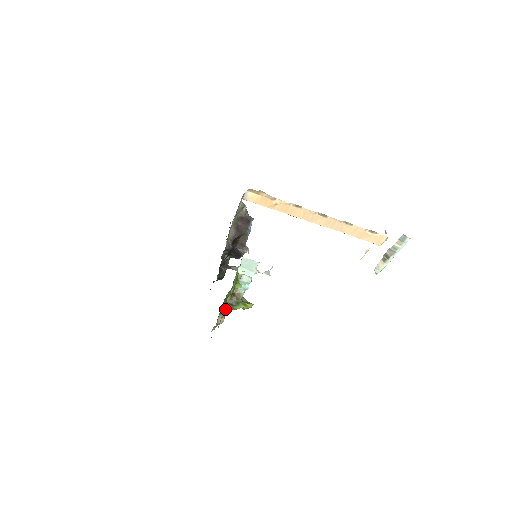
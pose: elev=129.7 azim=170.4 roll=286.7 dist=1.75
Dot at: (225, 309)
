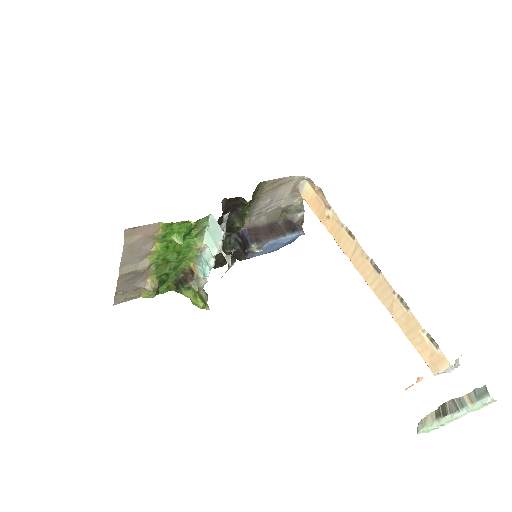
Dot at: occluded
